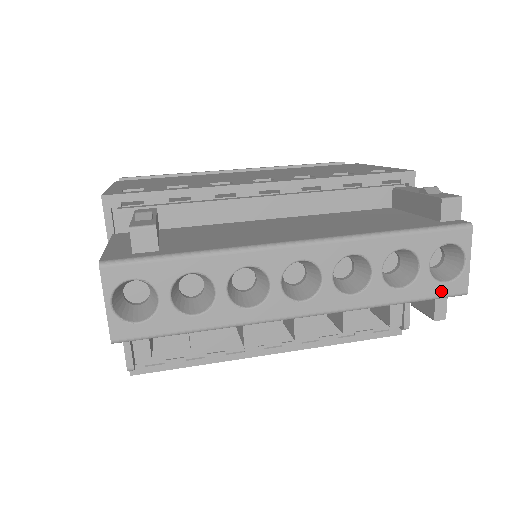
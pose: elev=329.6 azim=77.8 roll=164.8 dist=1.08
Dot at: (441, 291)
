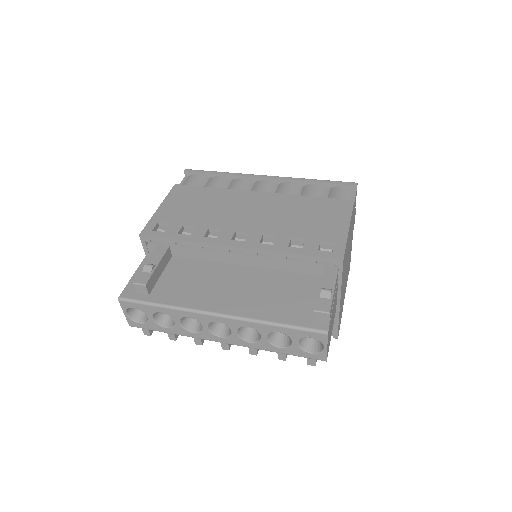
Dot at: (307, 356)
